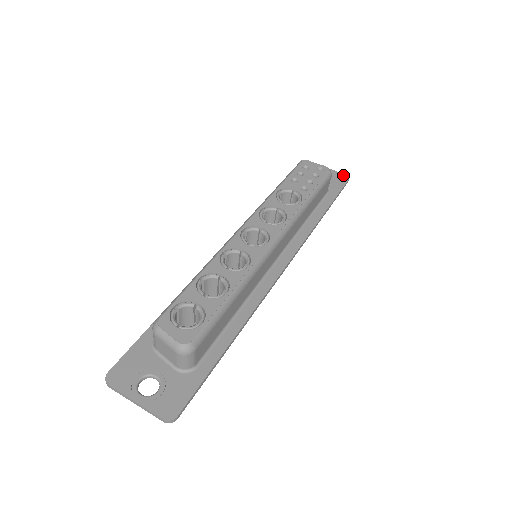
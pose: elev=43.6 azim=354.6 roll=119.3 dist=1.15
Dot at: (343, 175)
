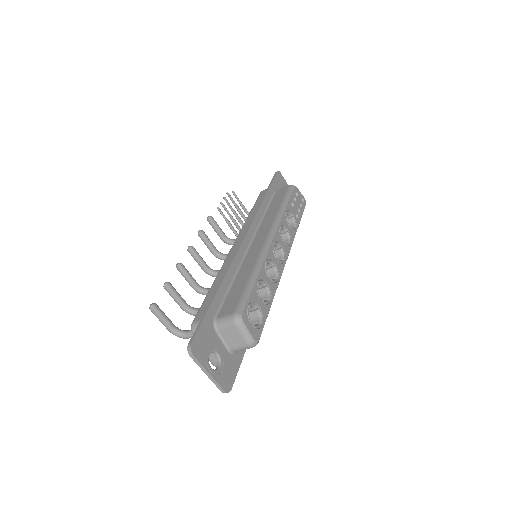
Dot at: occluded
